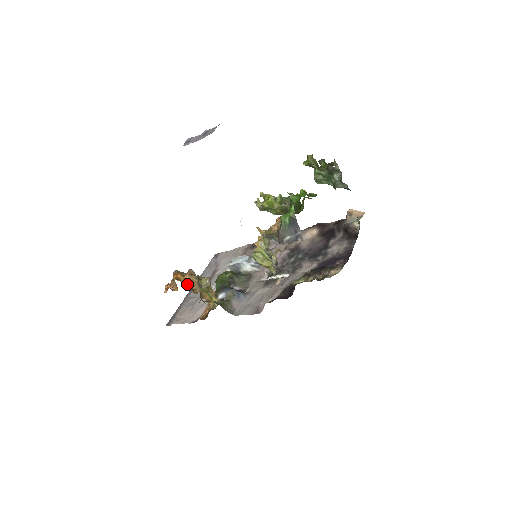
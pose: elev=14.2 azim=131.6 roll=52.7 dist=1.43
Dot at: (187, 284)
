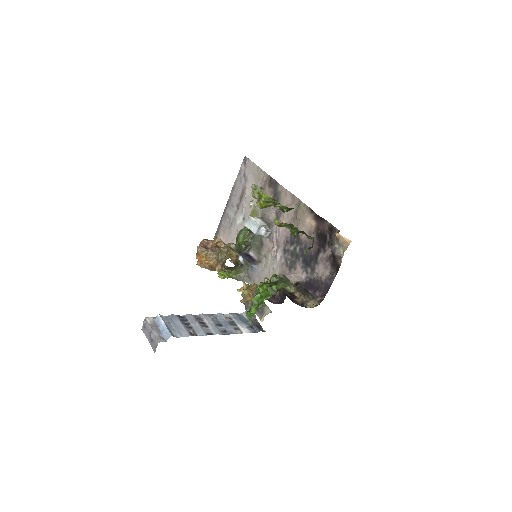
Dot at: (208, 268)
